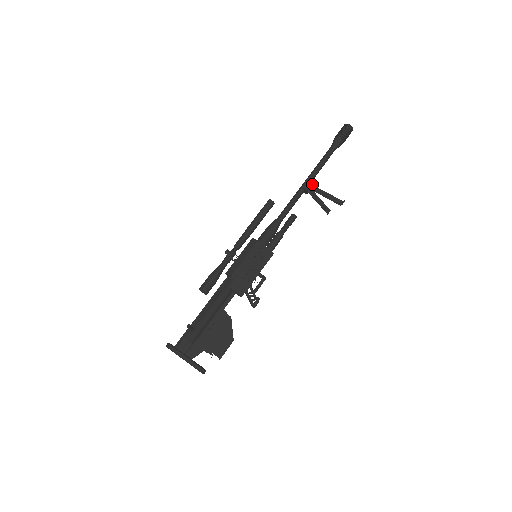
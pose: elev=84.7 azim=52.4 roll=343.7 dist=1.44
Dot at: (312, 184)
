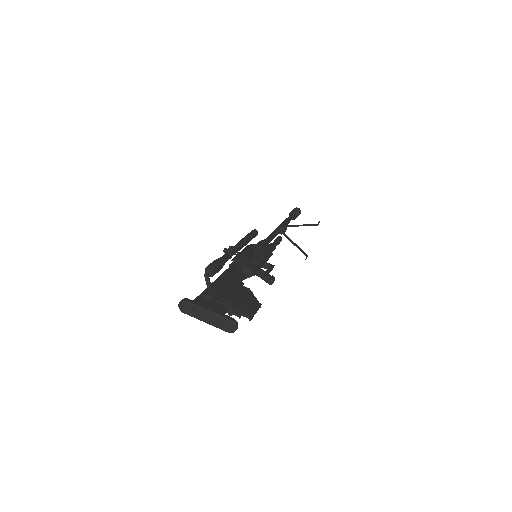
Dot at: (285, 225)
